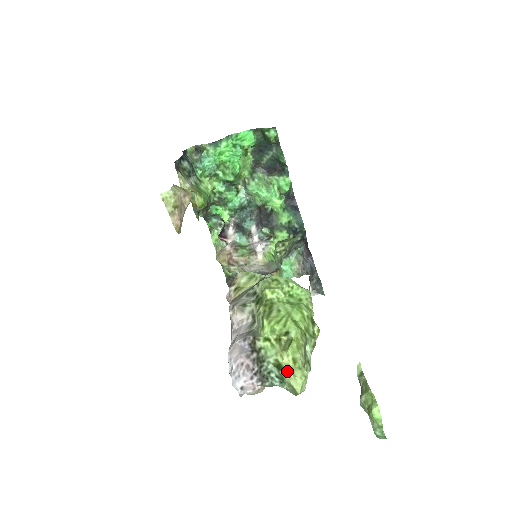
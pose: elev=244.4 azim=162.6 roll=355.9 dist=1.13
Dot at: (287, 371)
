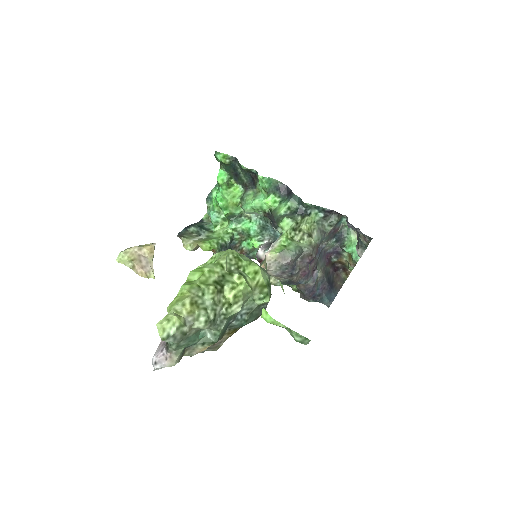
Dot at: occluded
